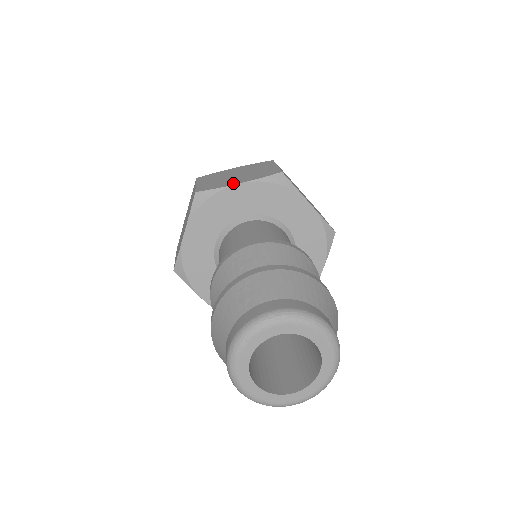
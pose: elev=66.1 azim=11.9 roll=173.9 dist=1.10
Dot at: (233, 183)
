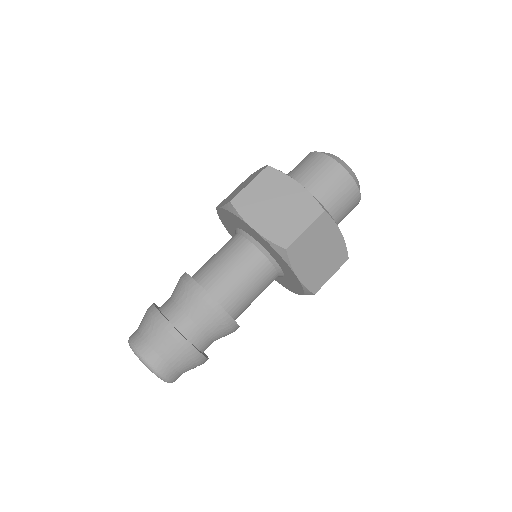
Dot at: (253, 222)
